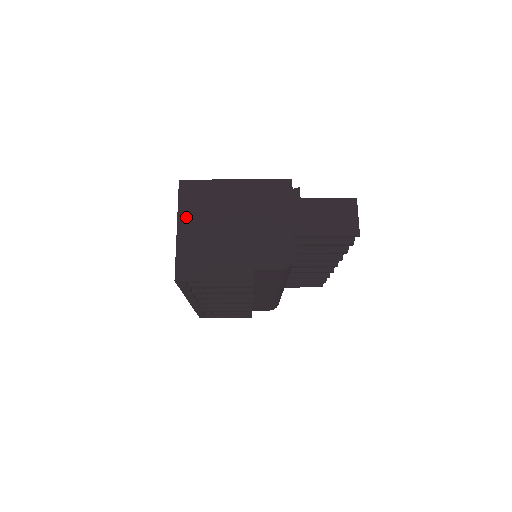
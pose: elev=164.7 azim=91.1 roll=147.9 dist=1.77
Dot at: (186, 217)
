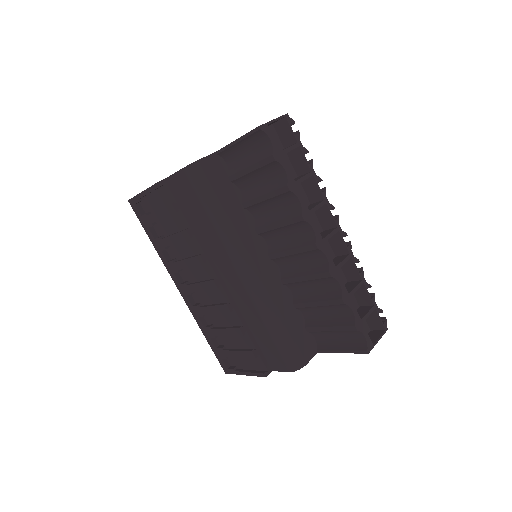
Dot at: occluded
